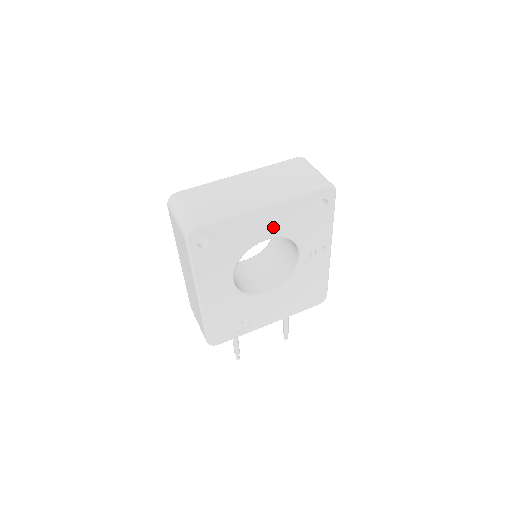
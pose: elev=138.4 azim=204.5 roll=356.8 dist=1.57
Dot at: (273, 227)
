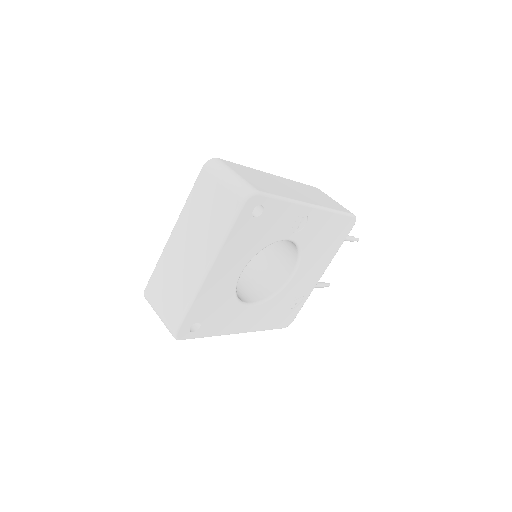
Dot at: (235, 265)
